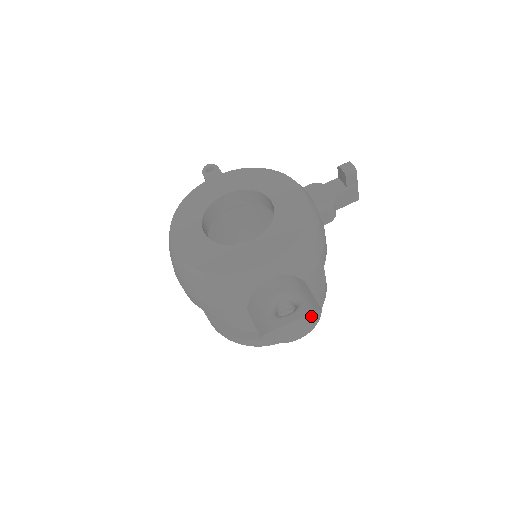
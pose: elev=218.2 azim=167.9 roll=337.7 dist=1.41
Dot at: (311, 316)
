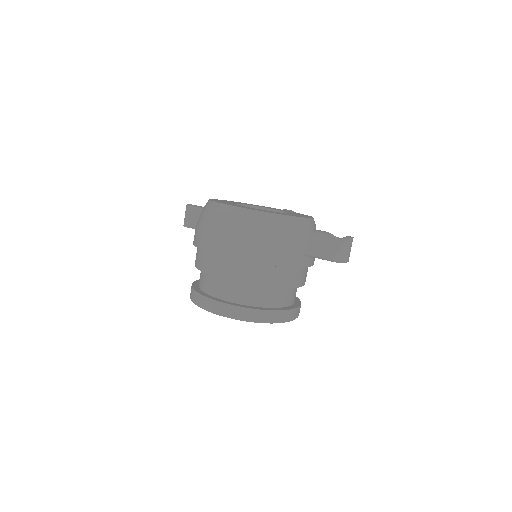
Dot at: occluded
